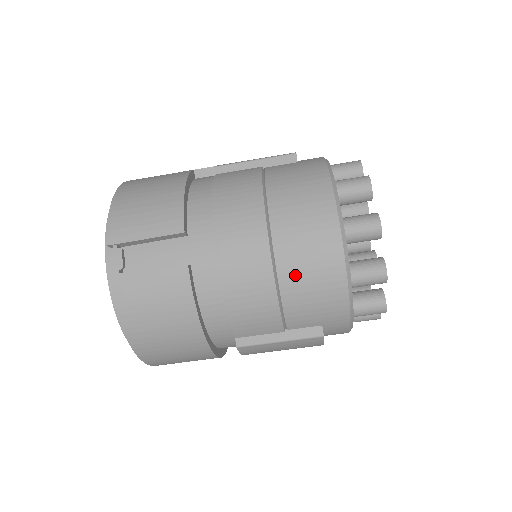
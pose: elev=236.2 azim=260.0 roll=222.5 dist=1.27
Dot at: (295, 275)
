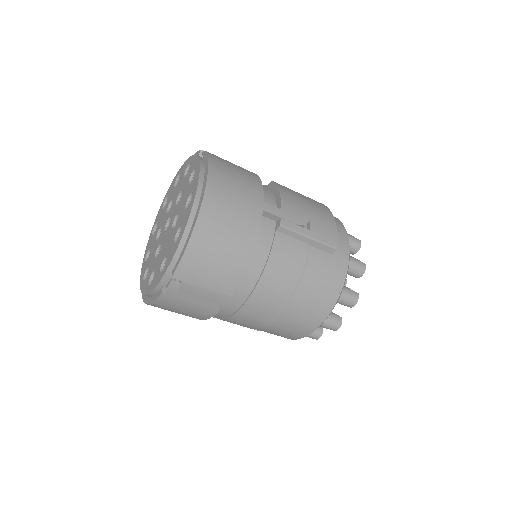
Dot at: (274, 330)
